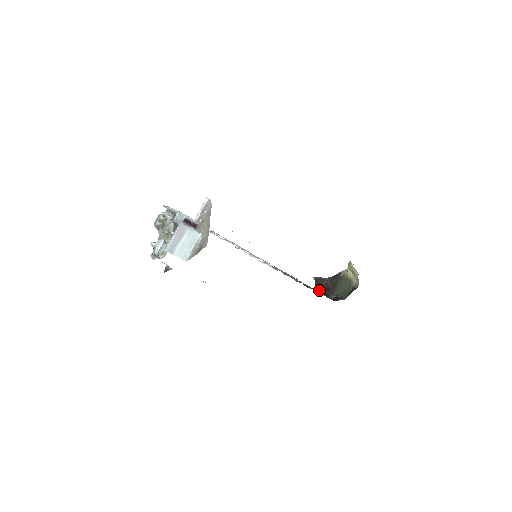
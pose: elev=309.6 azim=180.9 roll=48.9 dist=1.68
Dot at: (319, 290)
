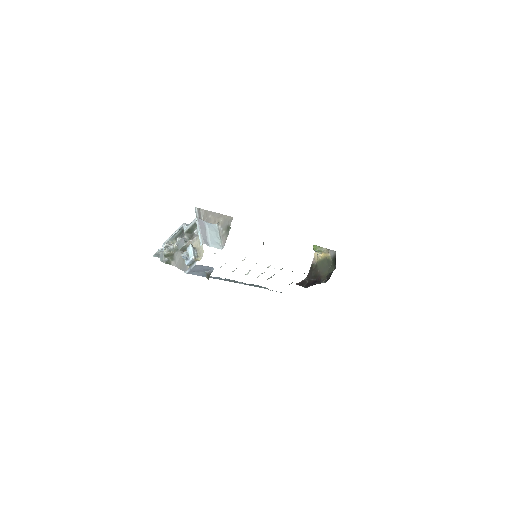
Dot at: occluded
